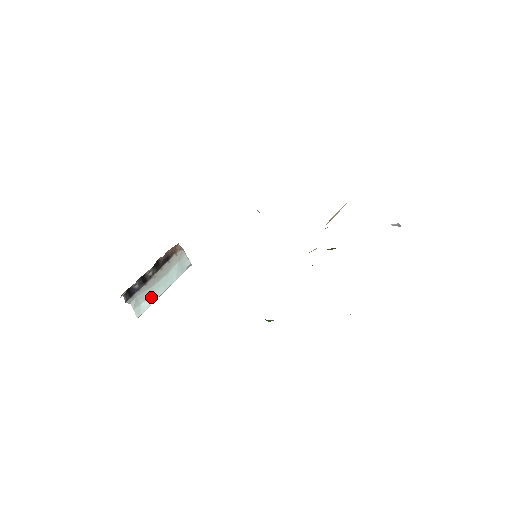
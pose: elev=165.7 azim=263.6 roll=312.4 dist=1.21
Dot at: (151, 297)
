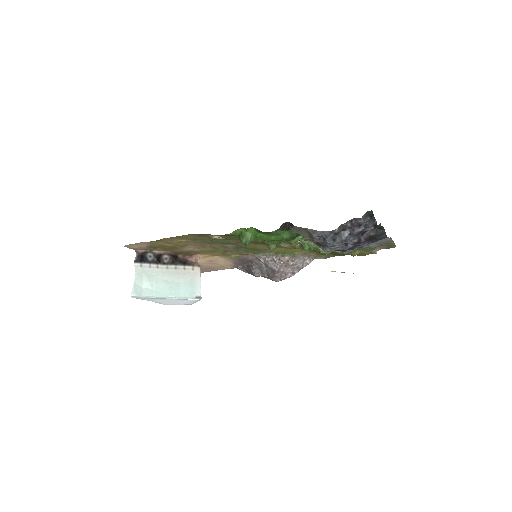
Dot at: (153, 290)
